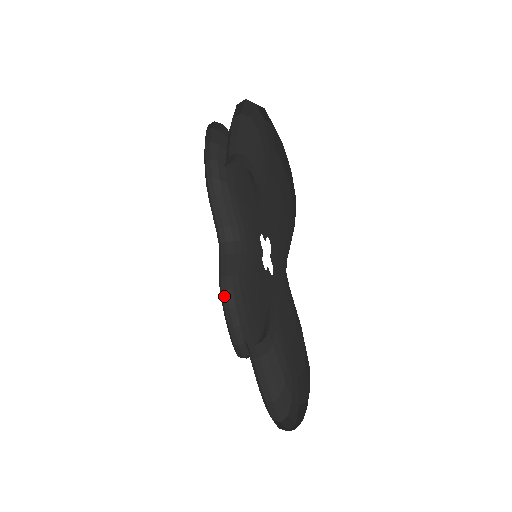
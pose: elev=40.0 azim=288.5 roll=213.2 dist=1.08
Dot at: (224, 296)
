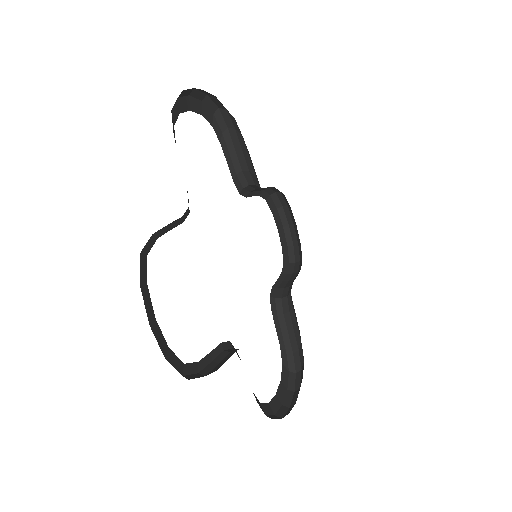
Dot at: (274, 198)
